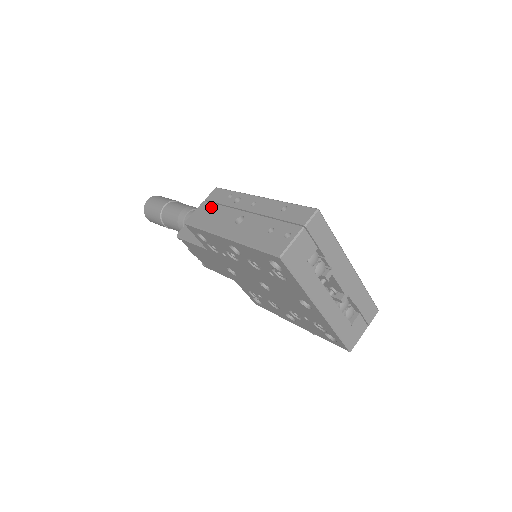
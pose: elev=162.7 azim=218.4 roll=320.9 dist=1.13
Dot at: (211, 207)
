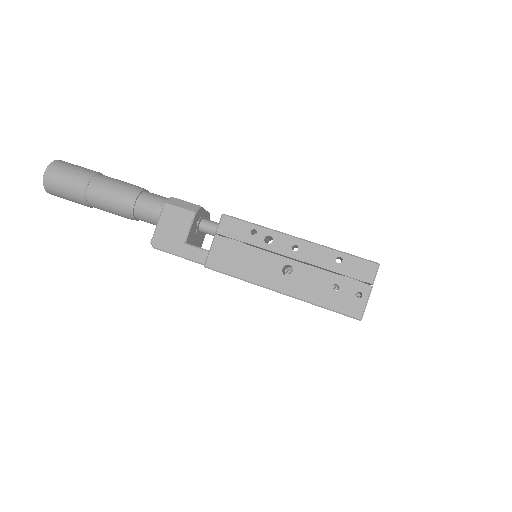
Dot at: (234, 247)
